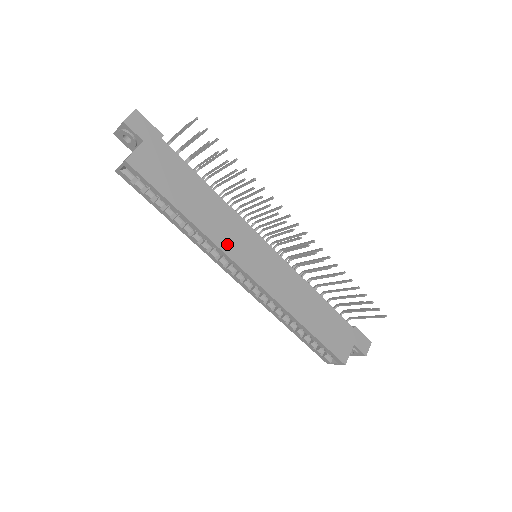
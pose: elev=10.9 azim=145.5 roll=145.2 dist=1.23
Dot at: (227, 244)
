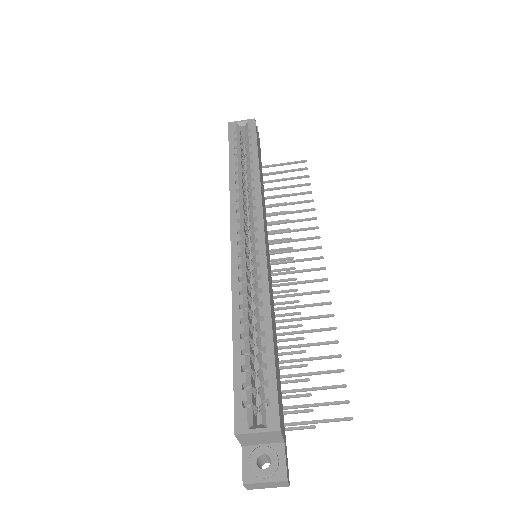
Dot at: (263, 209)
